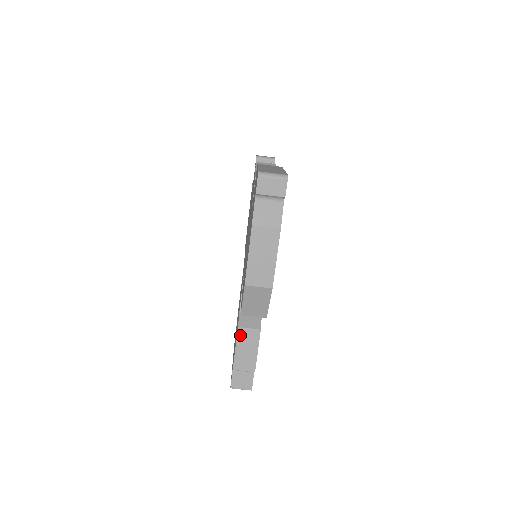
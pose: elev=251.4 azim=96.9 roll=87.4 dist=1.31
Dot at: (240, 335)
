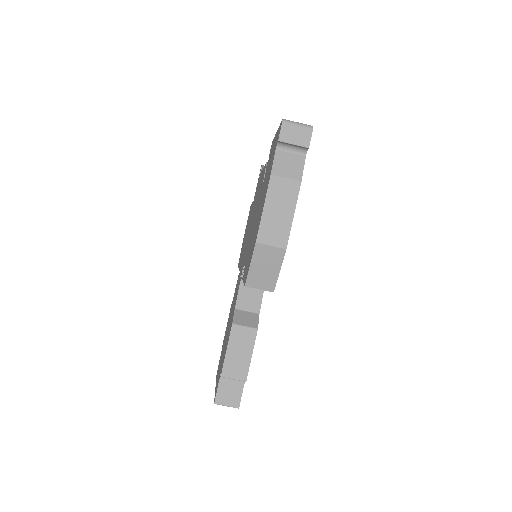
Dot at: (234, 333)
